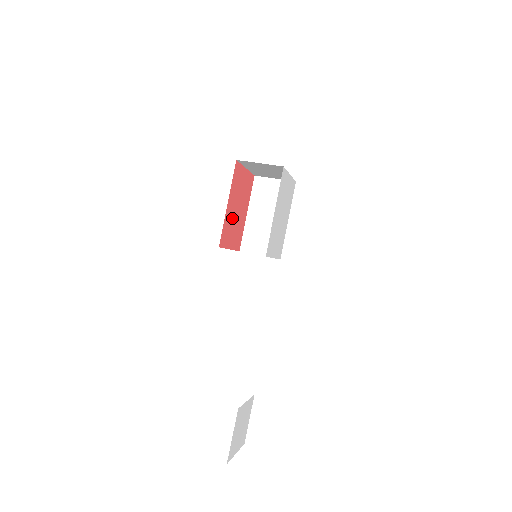
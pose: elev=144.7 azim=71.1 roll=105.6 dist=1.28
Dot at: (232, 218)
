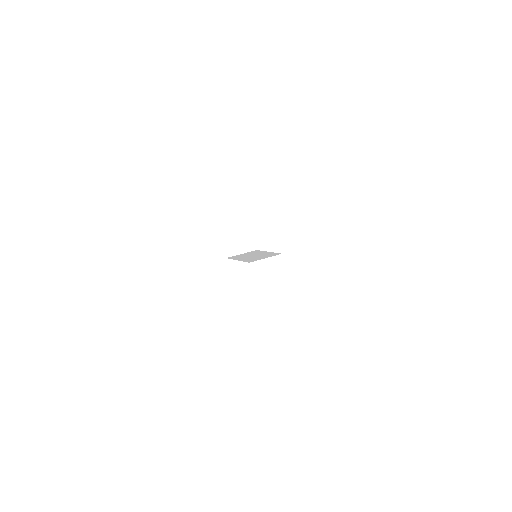
Dot at: occluded
